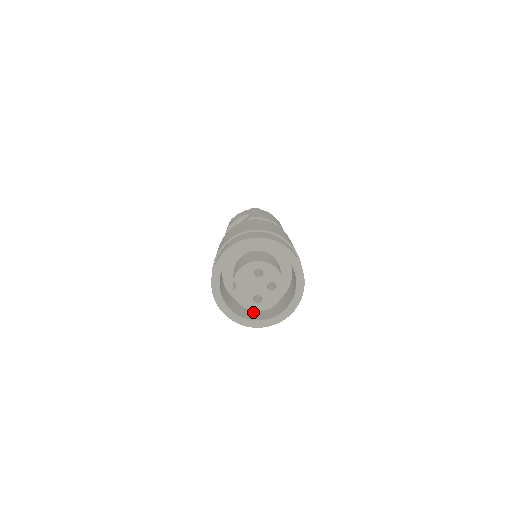
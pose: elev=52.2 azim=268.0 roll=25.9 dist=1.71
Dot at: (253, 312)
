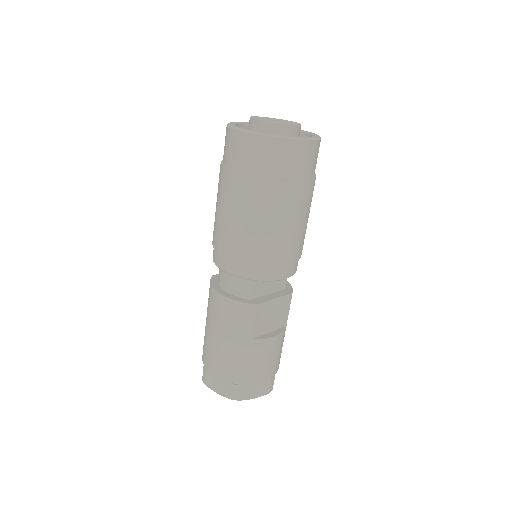
Dot at: occluded
